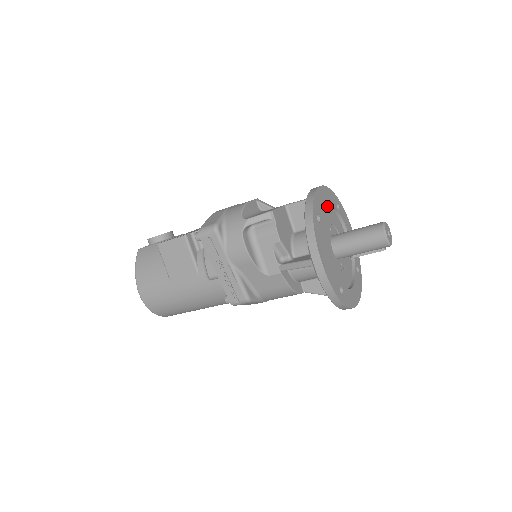
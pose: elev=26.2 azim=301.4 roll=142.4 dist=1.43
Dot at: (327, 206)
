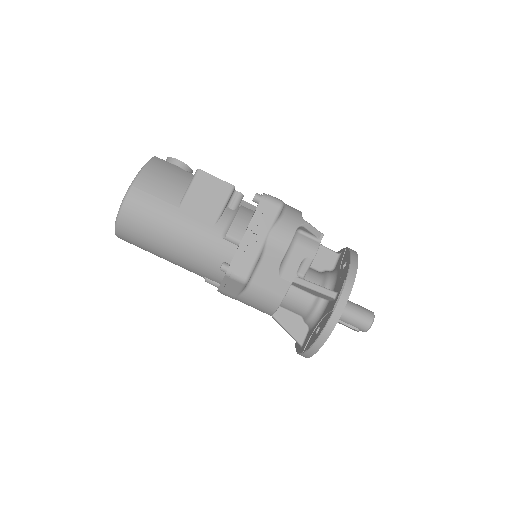
Dot at: occluded
